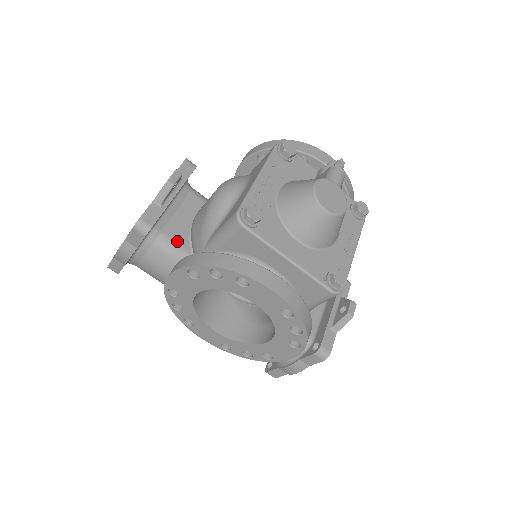
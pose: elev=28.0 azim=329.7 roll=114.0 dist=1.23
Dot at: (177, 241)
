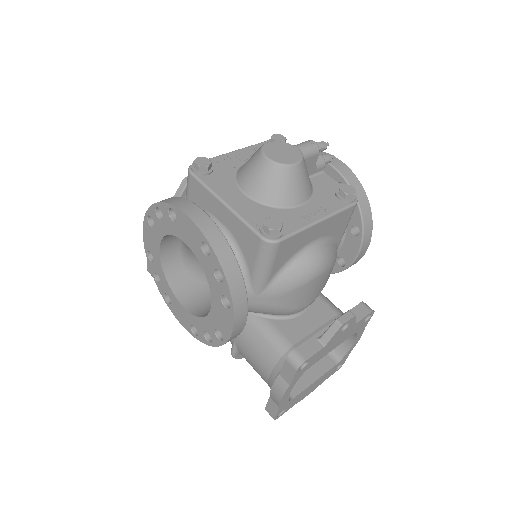
Dot at: occluded
